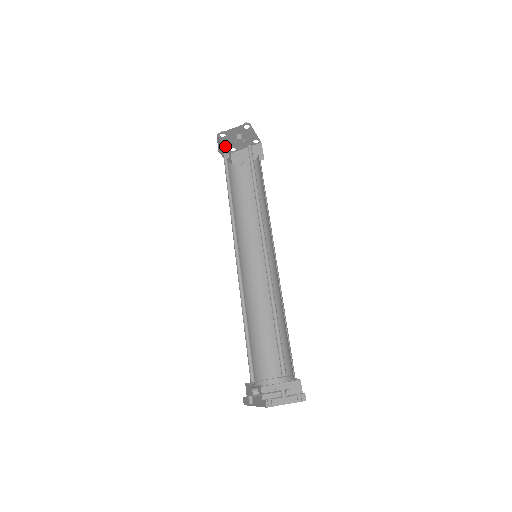
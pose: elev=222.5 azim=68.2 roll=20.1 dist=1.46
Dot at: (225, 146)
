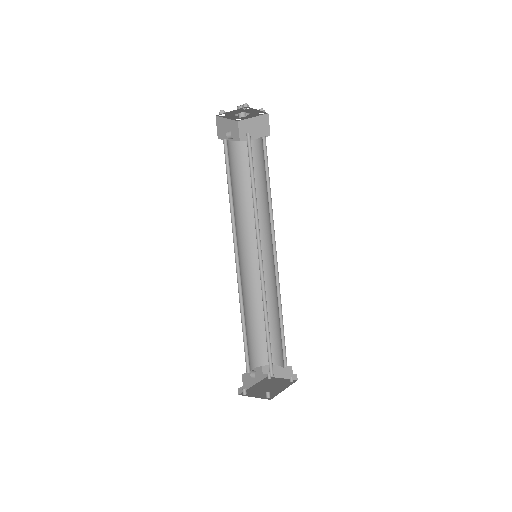
Dot at: (229, 119)
